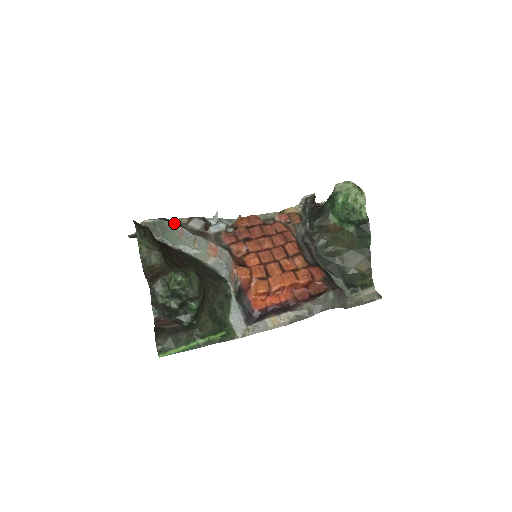
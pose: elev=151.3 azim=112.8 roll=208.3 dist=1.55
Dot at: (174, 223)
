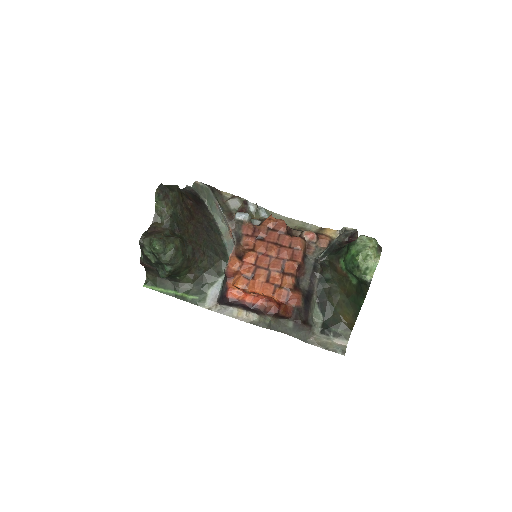
Dot at: (218, 194)
